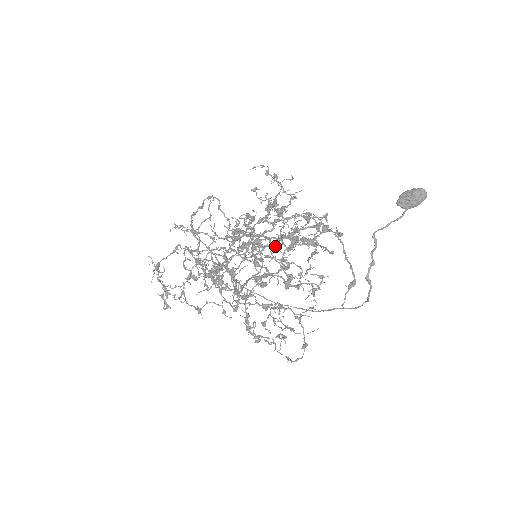
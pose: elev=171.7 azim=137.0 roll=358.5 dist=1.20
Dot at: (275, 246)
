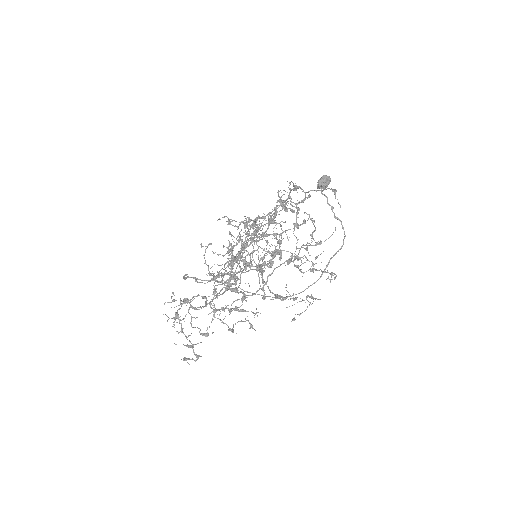
Dot at: (259, 266)
